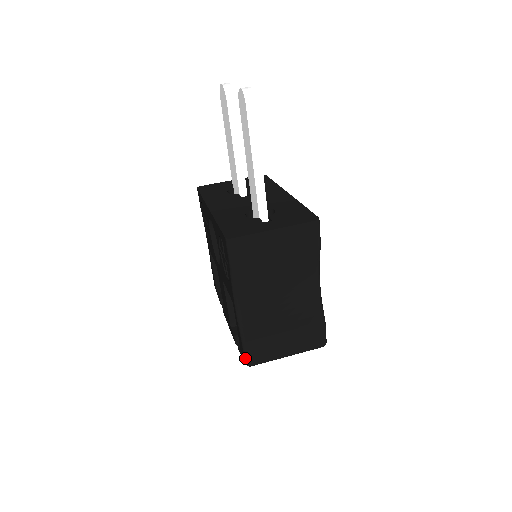
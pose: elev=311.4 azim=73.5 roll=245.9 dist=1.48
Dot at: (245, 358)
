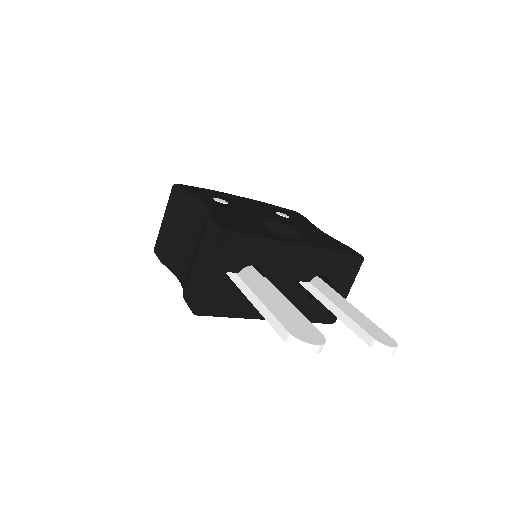
Dot at: occluded
